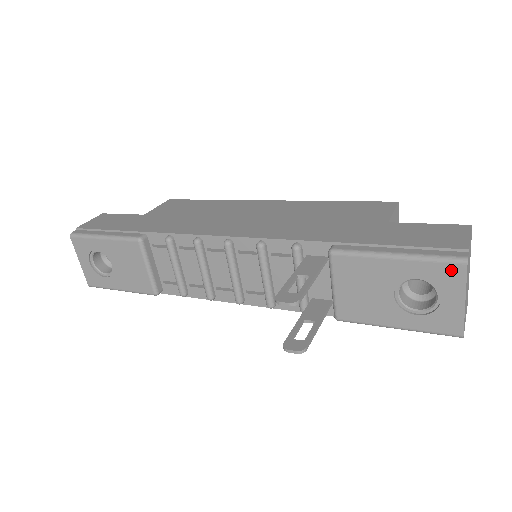
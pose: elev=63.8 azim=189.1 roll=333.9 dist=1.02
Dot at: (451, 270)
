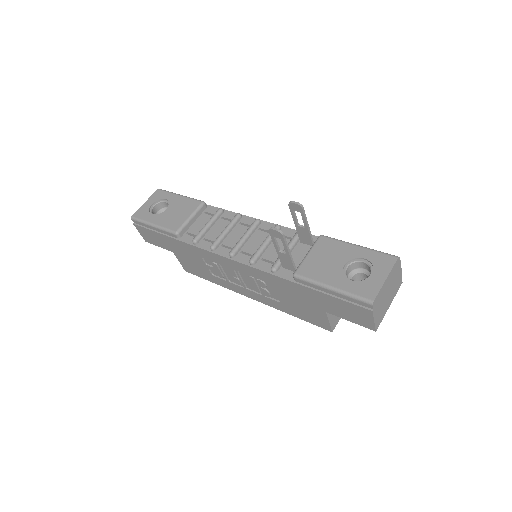
Dot at: (387, 259)
